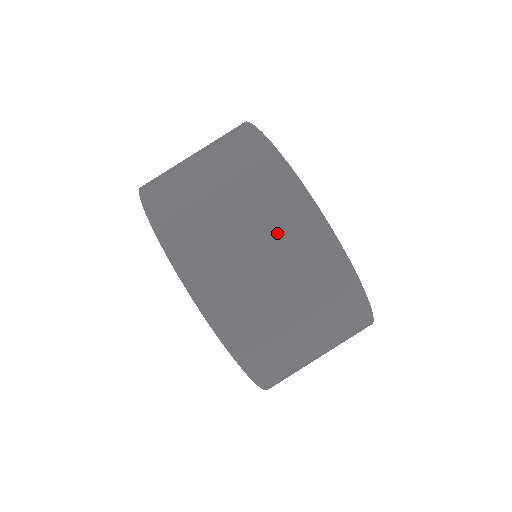
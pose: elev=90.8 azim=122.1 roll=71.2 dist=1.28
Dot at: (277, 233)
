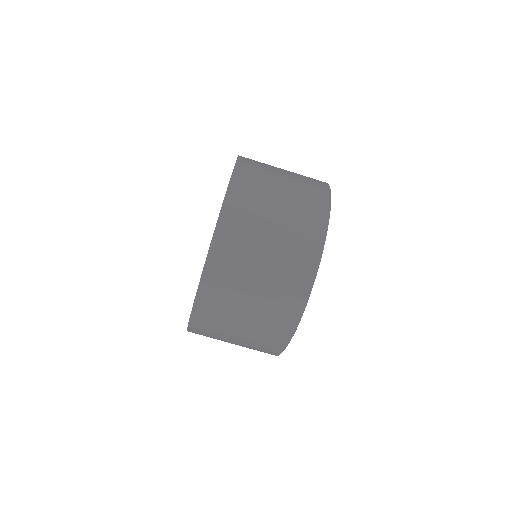
Dot at: (284, 265)
